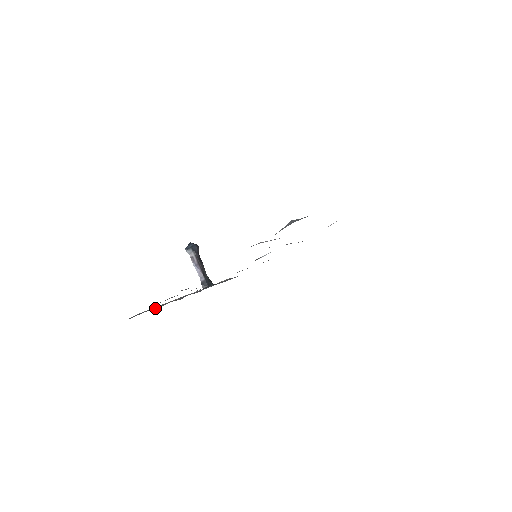
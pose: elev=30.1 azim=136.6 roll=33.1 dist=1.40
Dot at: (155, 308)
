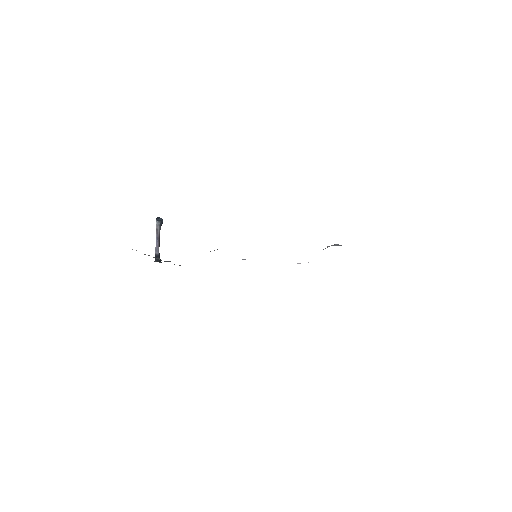
Dot at: occluded
